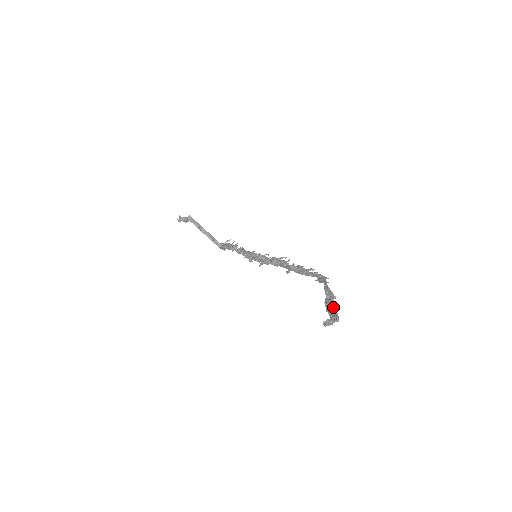
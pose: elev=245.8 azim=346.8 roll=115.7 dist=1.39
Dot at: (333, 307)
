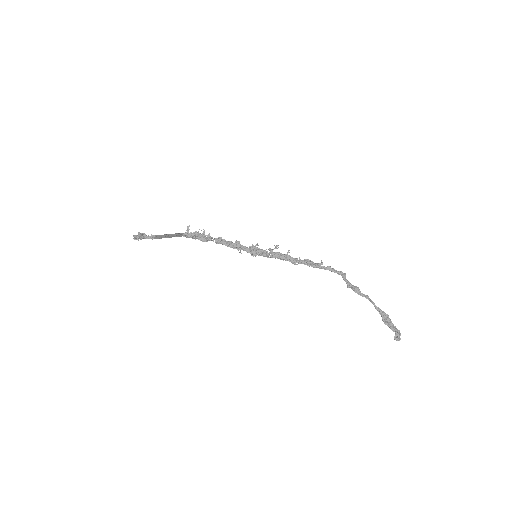
Dot at: (390, 323)
